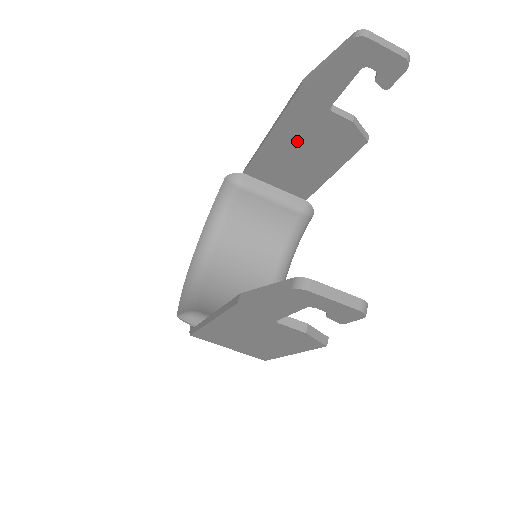
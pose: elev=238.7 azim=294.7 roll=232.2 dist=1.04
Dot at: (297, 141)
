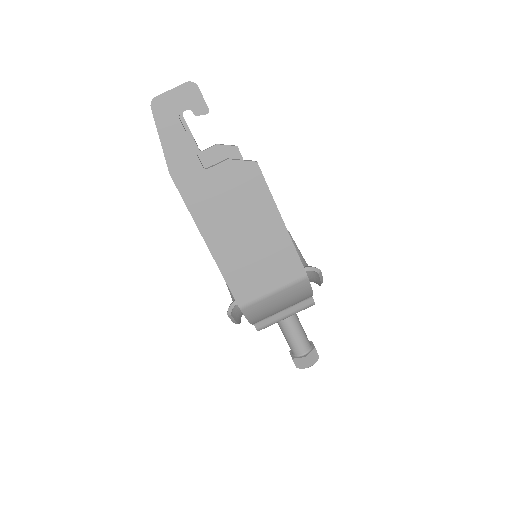
Dot at: occluded
